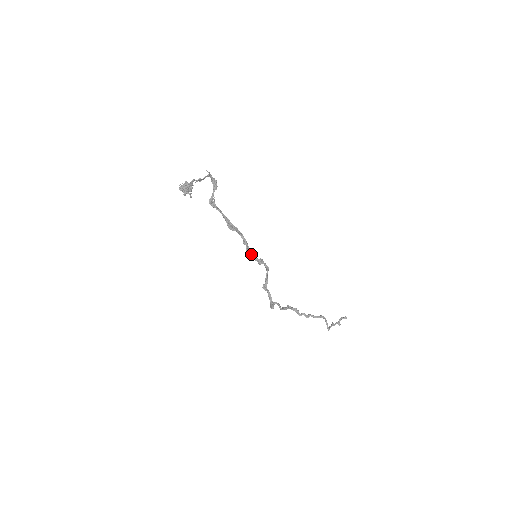
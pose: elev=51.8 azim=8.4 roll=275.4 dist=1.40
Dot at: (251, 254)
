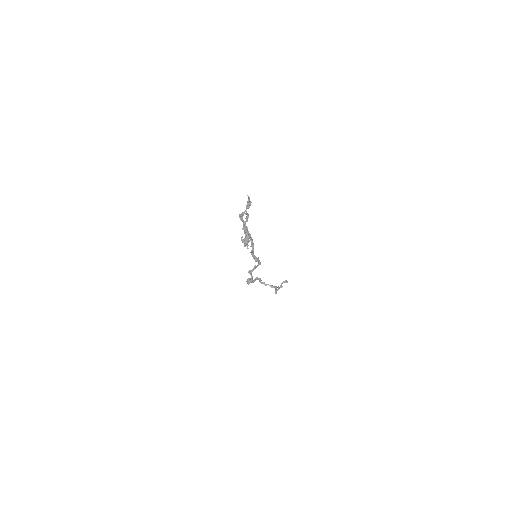
Dot at: (253, 255)
